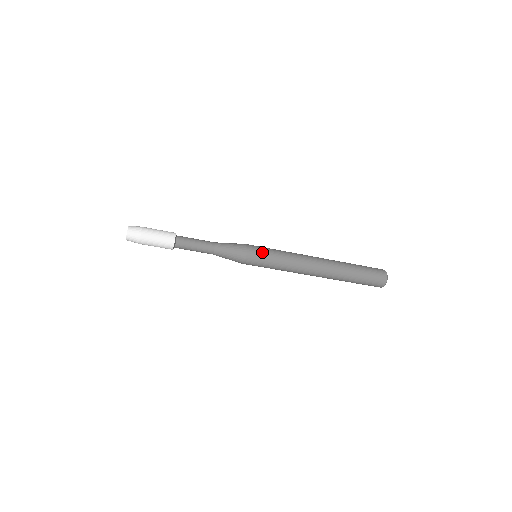
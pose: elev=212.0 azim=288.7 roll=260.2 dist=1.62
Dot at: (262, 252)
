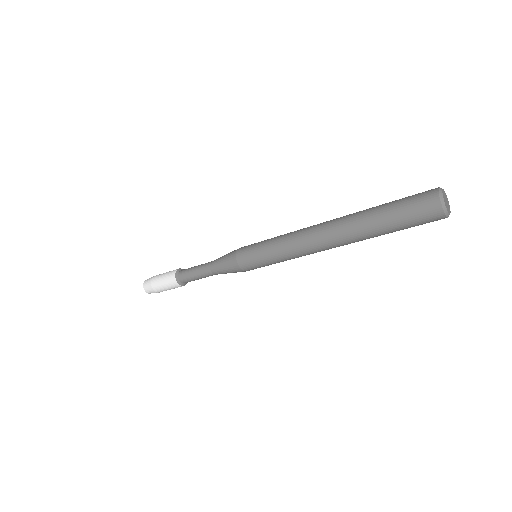
Dot at: (253, 246)
